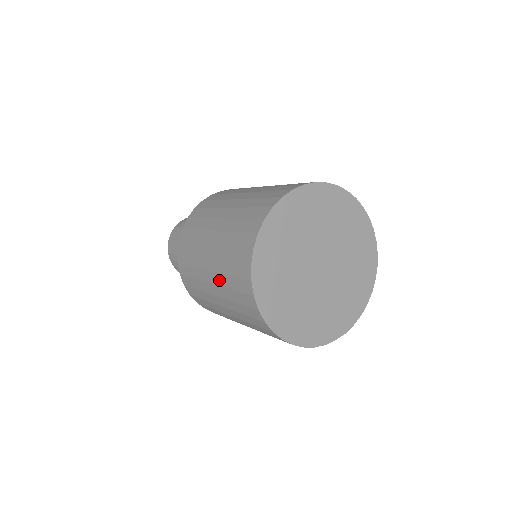
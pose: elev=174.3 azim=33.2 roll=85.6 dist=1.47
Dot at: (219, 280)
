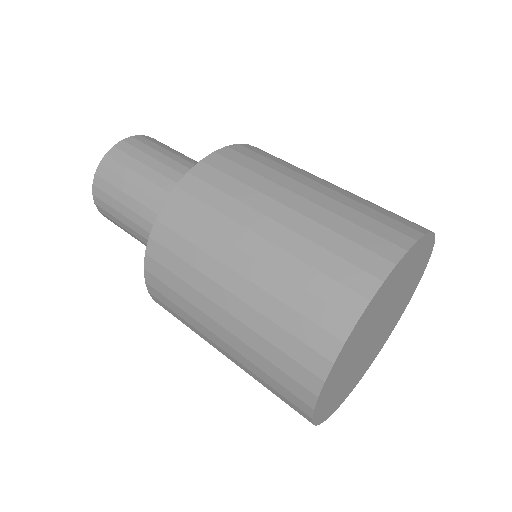
Dot at: occluded
